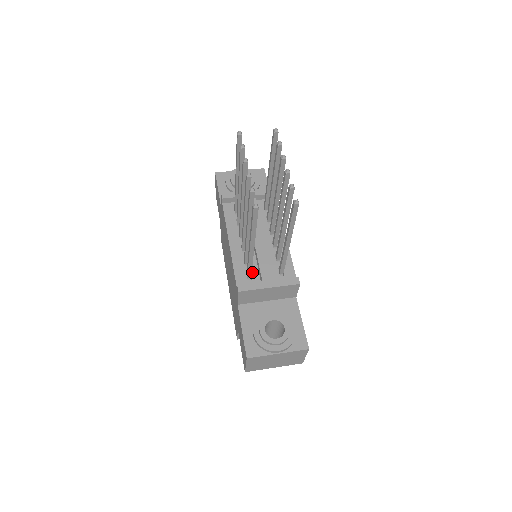
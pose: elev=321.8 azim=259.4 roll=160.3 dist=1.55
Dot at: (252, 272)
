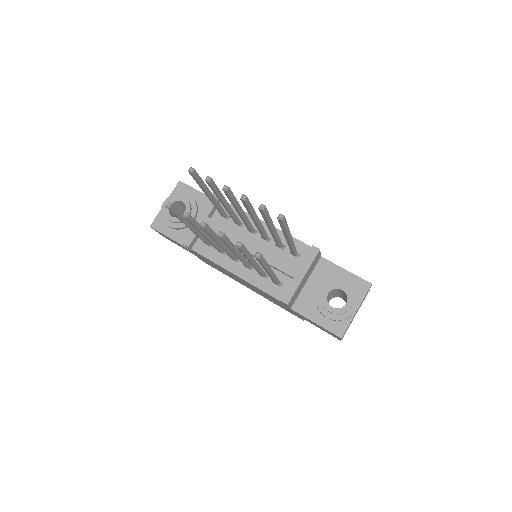
Dot at: occluded
